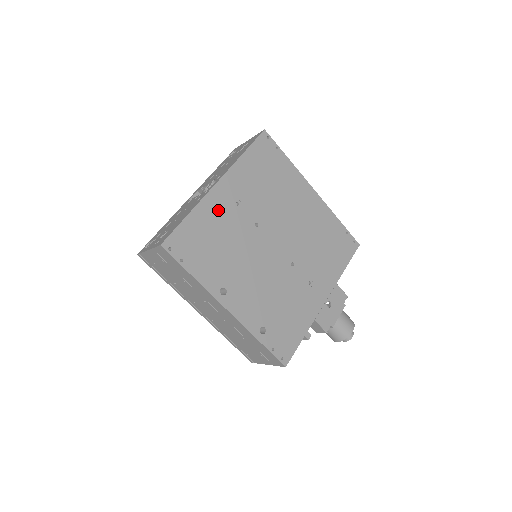
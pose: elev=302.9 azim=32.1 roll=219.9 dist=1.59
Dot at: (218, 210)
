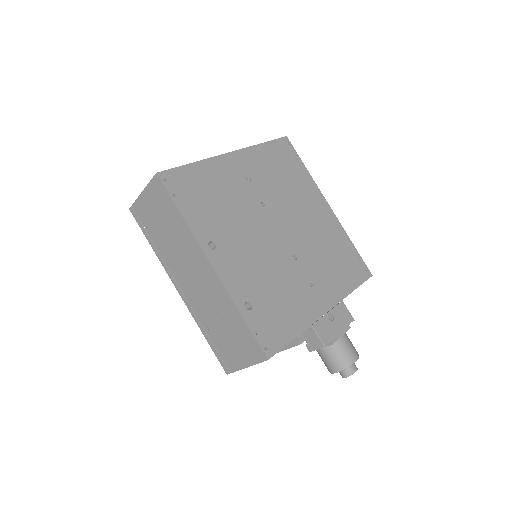
Dot at: (225, 174)
